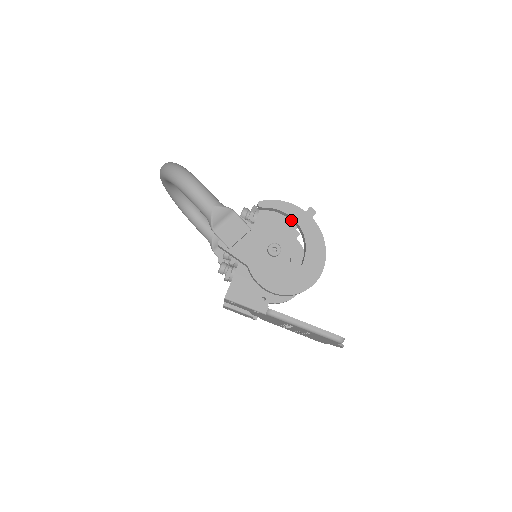
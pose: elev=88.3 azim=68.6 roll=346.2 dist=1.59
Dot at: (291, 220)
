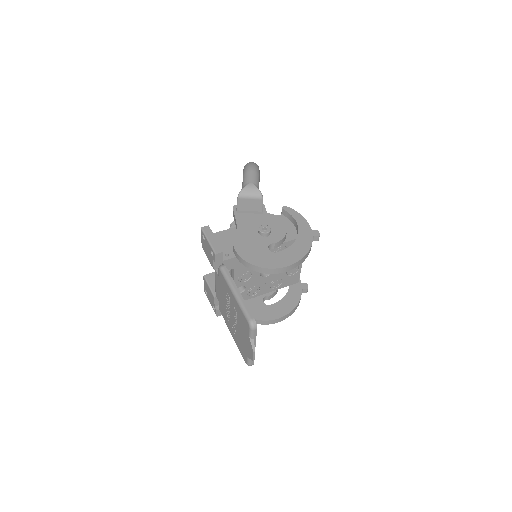
Dot at: (297, 232)
